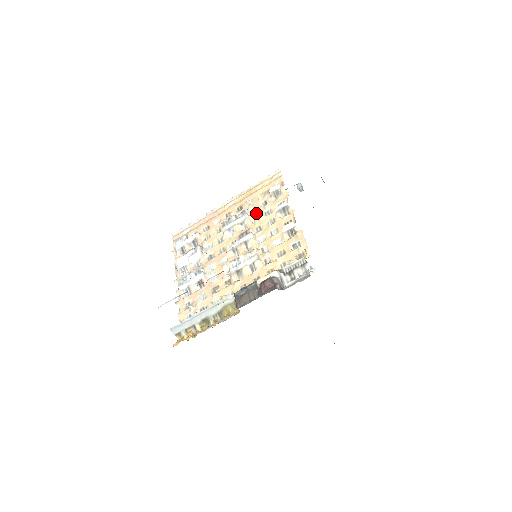
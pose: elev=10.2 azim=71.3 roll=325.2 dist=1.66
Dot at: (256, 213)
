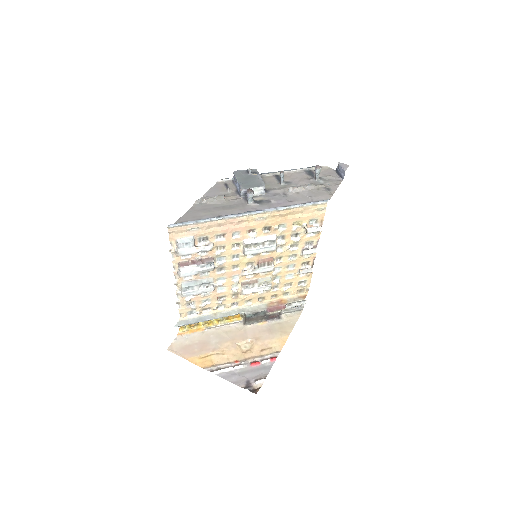
Dot at: (284, 245)
